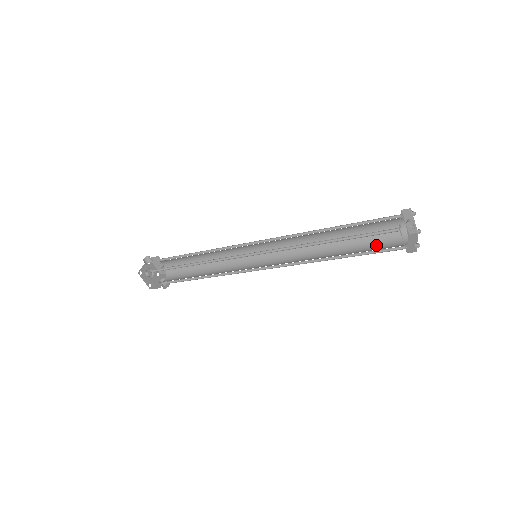
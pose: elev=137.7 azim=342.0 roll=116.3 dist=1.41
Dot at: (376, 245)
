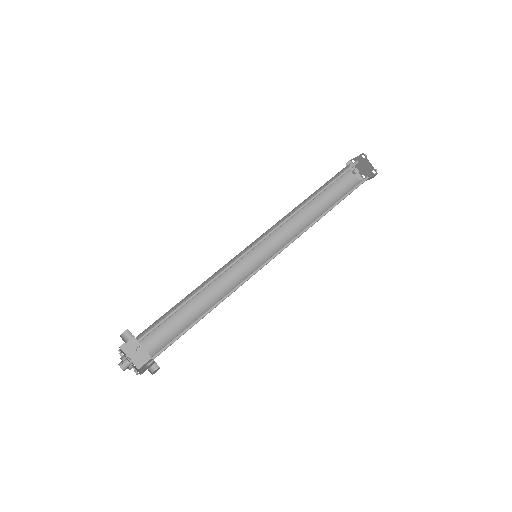
Dot at: occluded
